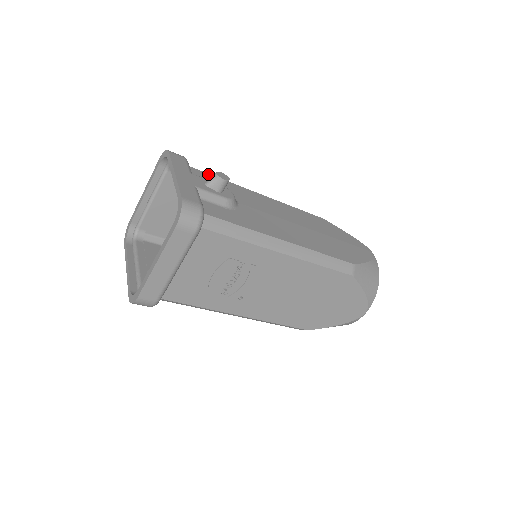
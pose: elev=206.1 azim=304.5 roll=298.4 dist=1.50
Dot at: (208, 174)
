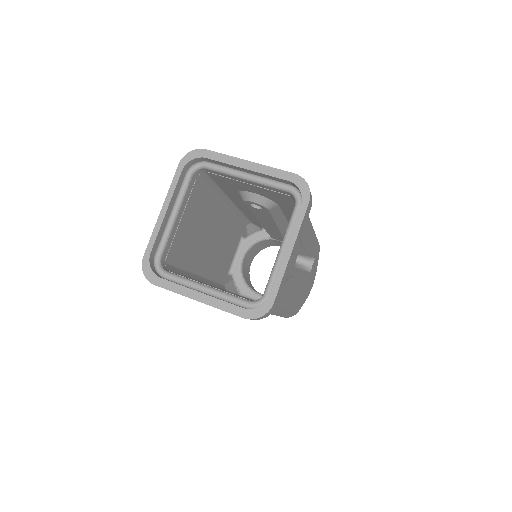
Dot at: occluded
